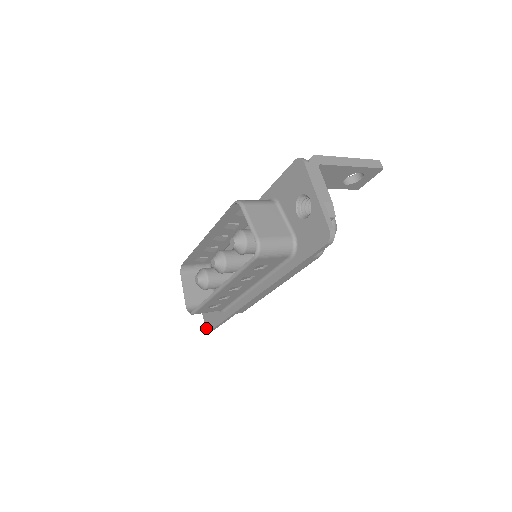
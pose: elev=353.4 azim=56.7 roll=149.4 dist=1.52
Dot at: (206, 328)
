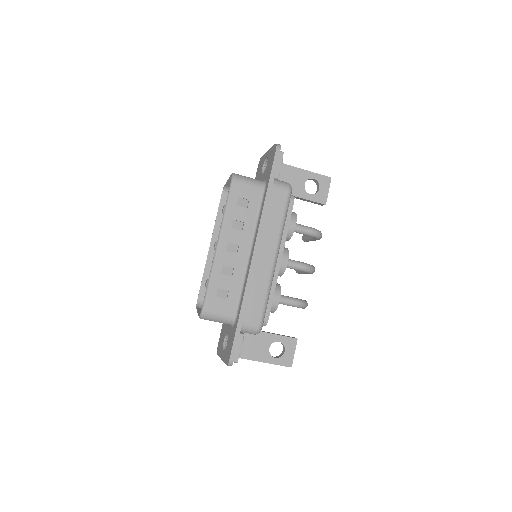
Dot at: (227, 365)
